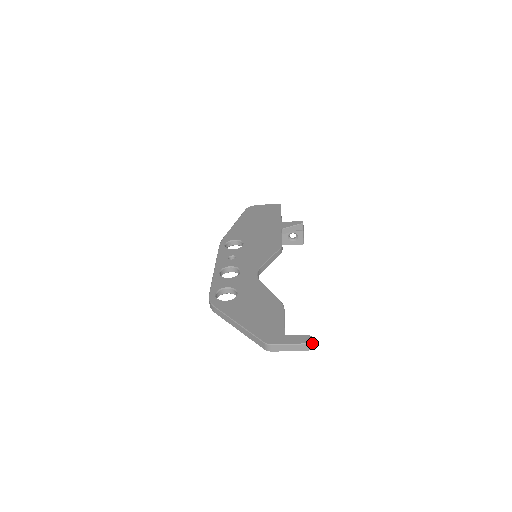
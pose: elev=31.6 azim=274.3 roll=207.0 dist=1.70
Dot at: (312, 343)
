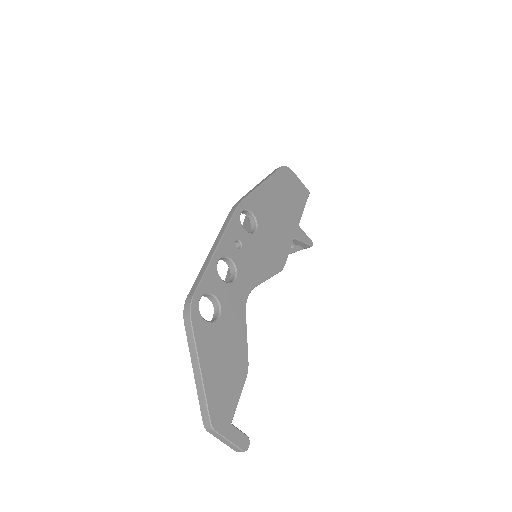
Dot at: (246, 450)
